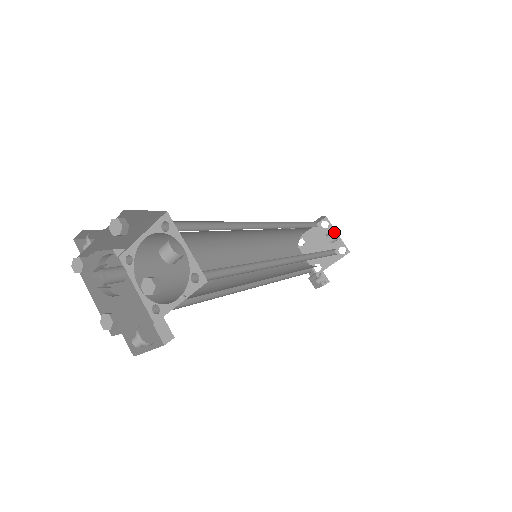
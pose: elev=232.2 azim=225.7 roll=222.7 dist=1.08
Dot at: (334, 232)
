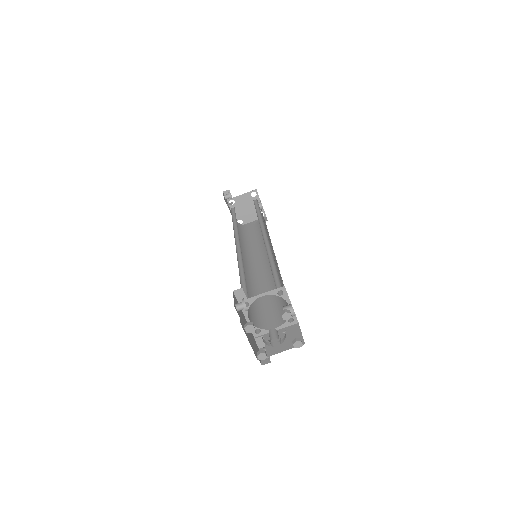
Dot at: (259, 201)
